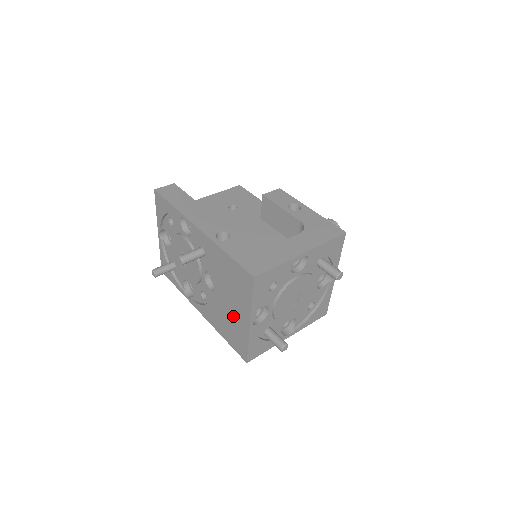
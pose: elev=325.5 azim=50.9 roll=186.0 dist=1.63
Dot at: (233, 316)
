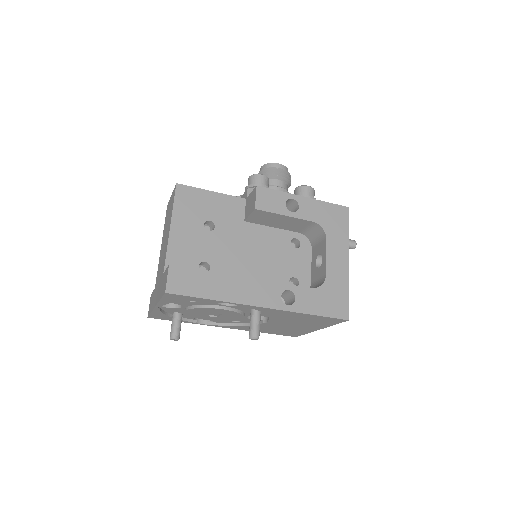
Dot at: (293, 328)
